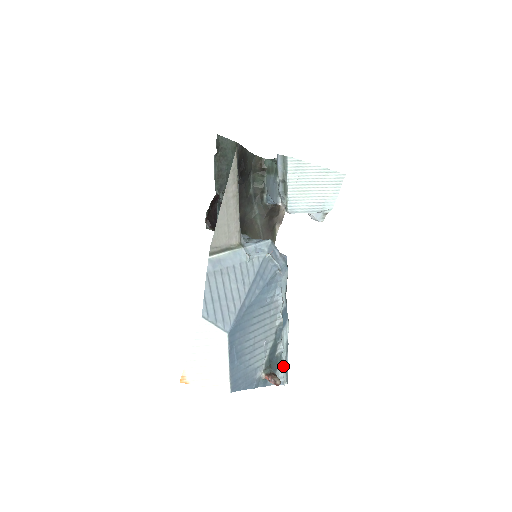
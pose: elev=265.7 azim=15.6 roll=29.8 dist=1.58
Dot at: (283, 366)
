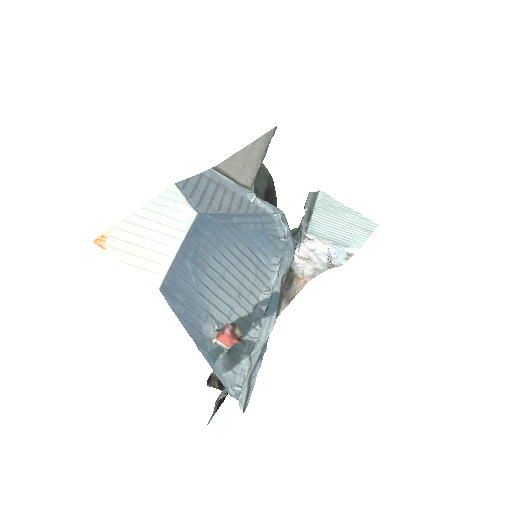
Dot at: (248, 367)
